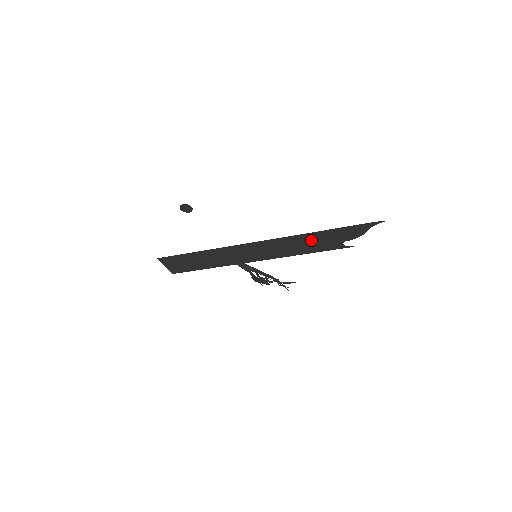
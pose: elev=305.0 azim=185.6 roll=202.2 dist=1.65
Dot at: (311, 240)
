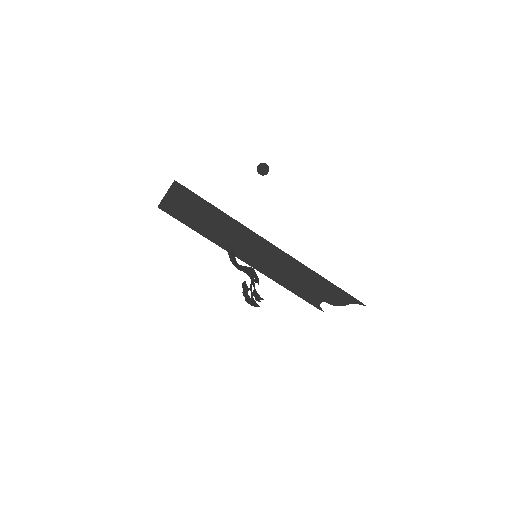
Dot at: (308, 279)
